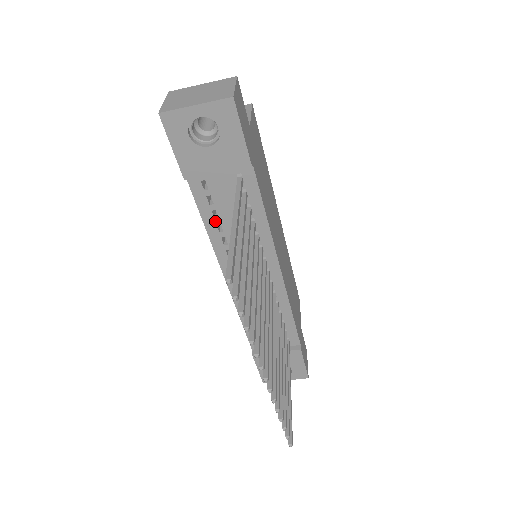
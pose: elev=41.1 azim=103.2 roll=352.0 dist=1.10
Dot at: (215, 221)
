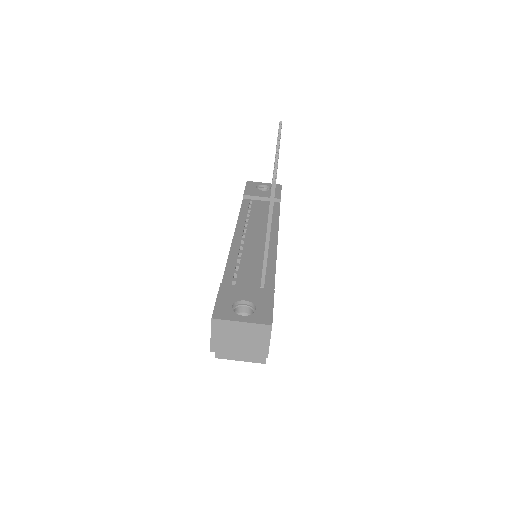
Dot at: (247, 213)
